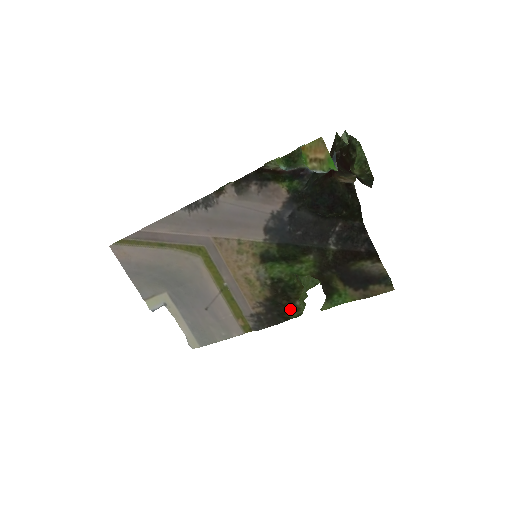
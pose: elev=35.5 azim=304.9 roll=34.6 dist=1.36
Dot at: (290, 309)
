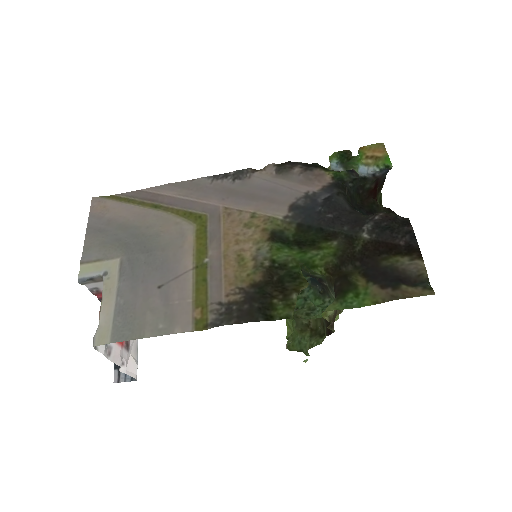
Dot at: (280, 303)
